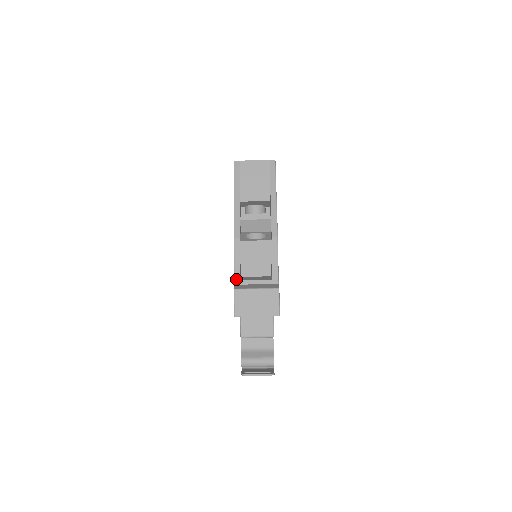
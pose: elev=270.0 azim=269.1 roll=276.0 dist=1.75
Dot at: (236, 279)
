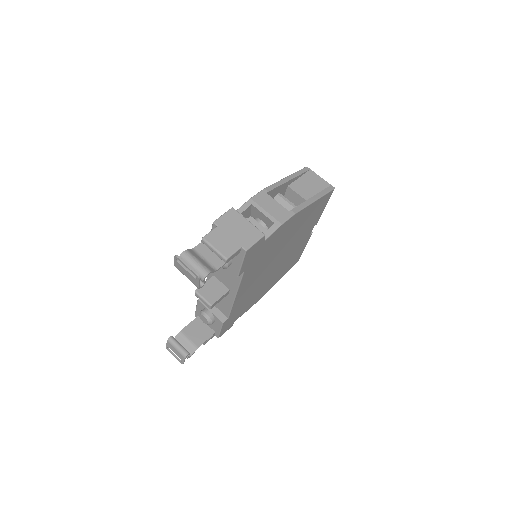
Dot at: (239, 210)
